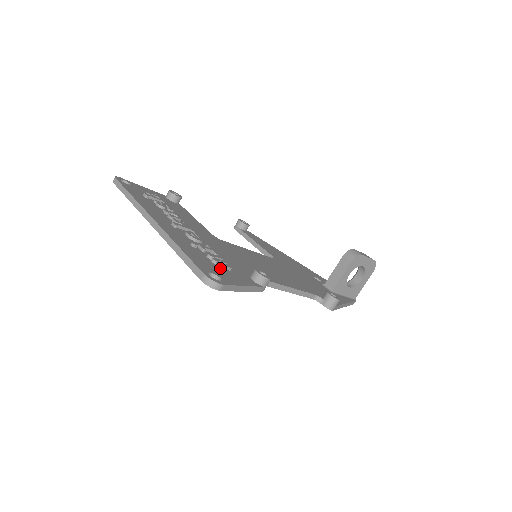
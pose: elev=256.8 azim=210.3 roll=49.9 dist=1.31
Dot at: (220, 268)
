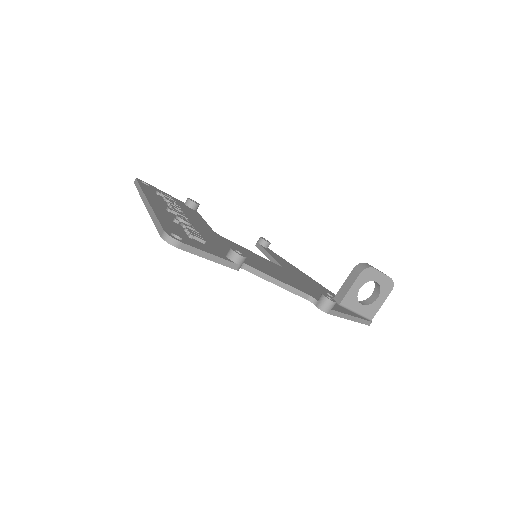
Dot at: (191, 238)
